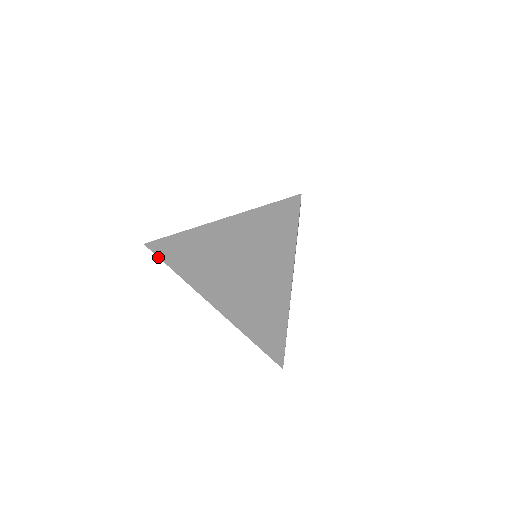
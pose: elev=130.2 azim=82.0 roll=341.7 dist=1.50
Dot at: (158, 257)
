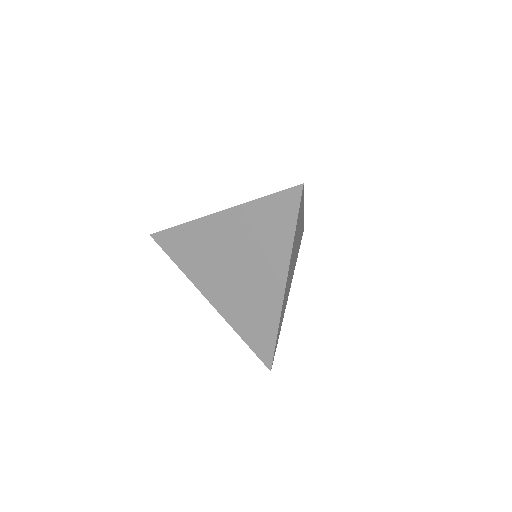
Dot at: (162, 248)
